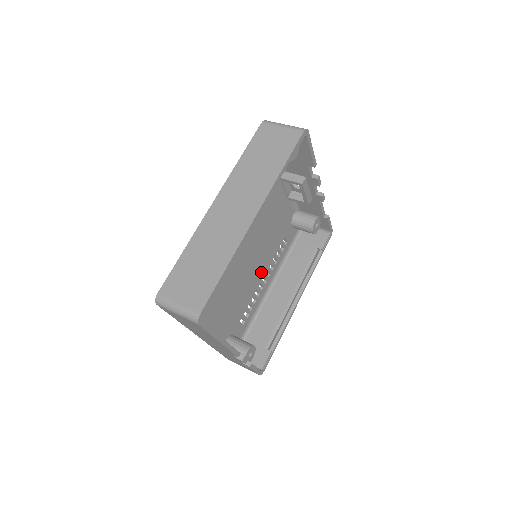
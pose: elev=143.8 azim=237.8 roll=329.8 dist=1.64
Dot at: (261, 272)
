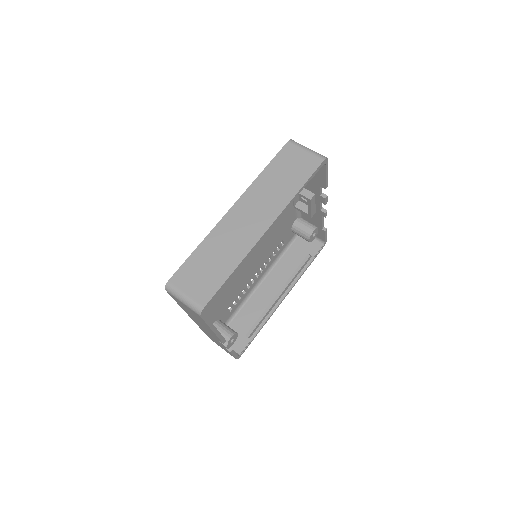
Dot at: (256, 268)
